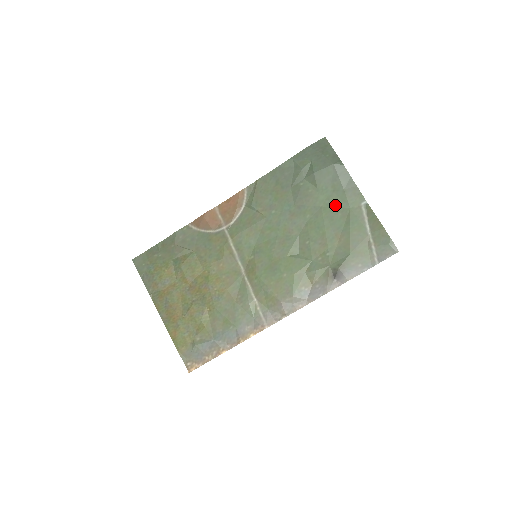
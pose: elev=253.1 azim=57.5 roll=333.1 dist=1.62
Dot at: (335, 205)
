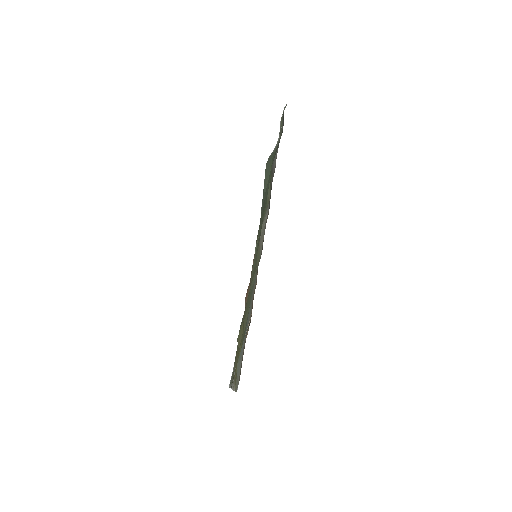
Dot at: occluded
